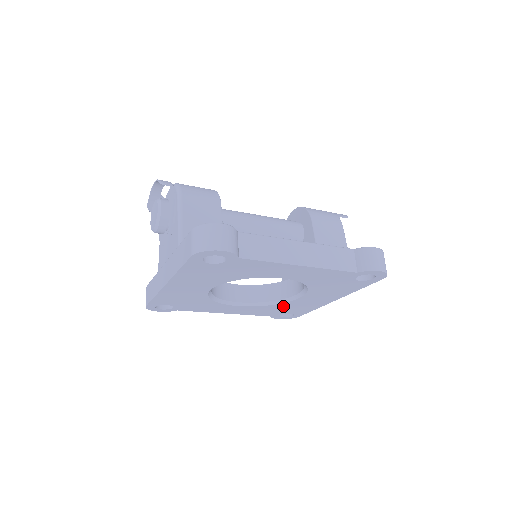
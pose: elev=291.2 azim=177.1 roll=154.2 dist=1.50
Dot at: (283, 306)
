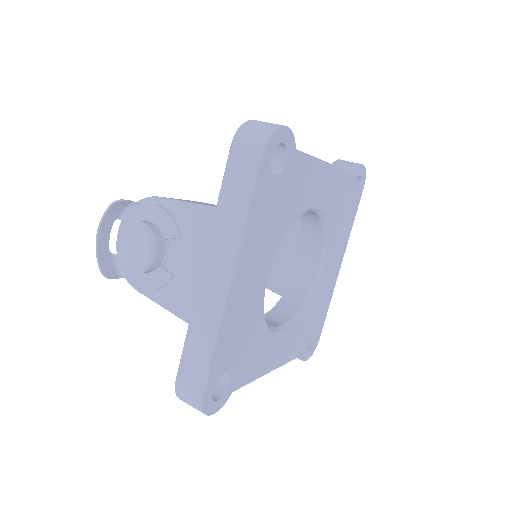
Dot at: (311, 309)
